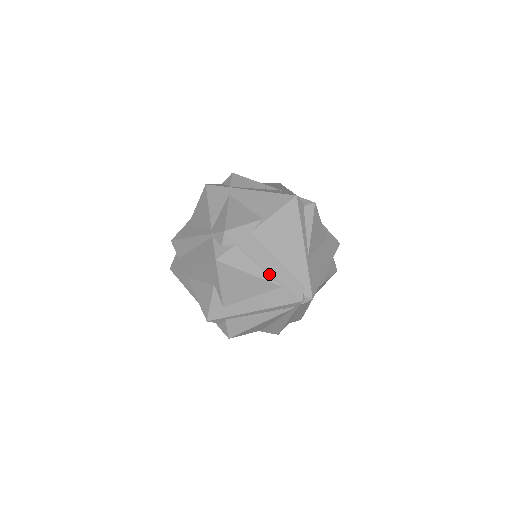
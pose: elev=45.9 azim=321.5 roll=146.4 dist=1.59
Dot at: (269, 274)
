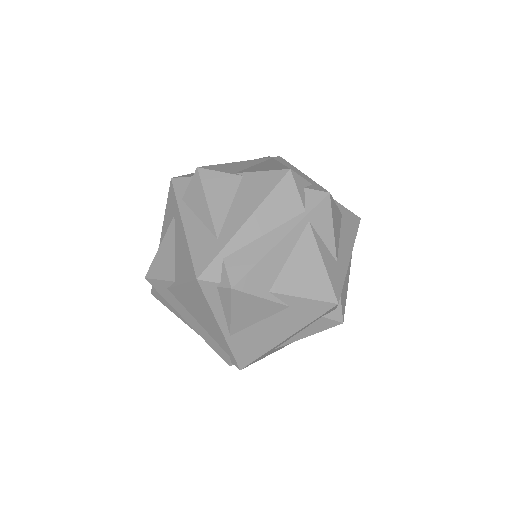
Dot at: (195, 329)
